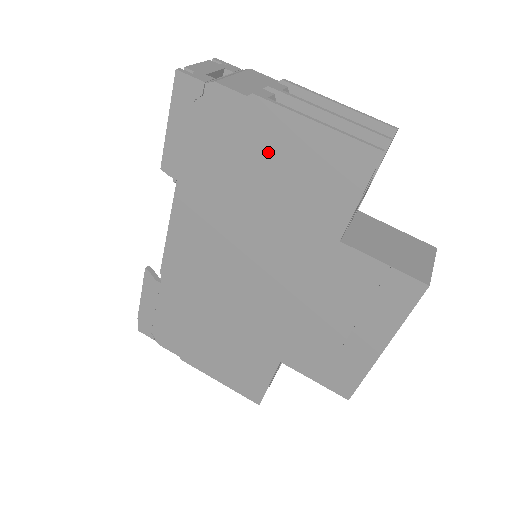
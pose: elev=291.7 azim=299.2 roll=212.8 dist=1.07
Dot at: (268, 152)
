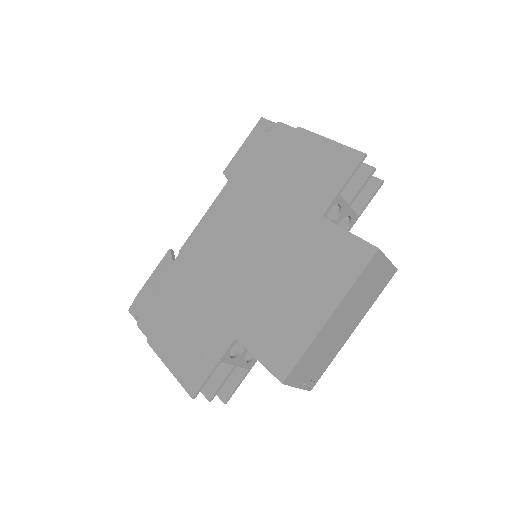
Dot at: (295, 158)
